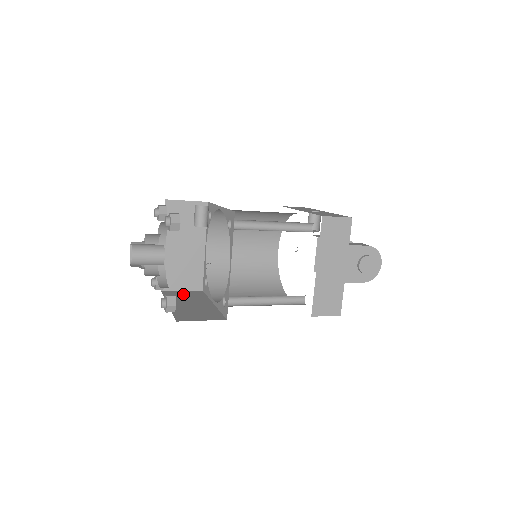
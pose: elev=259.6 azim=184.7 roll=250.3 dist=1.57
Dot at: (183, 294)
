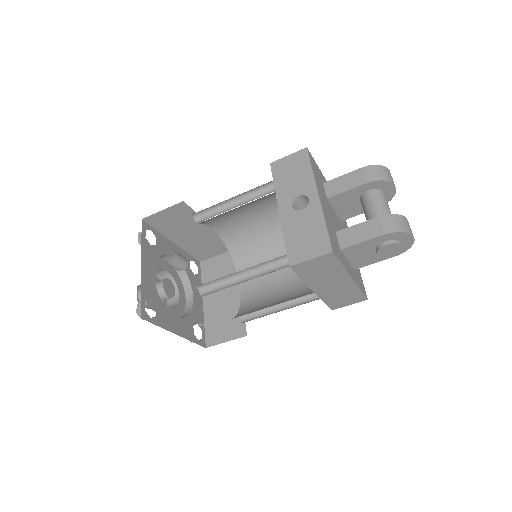
Dot at: (218, 267)
